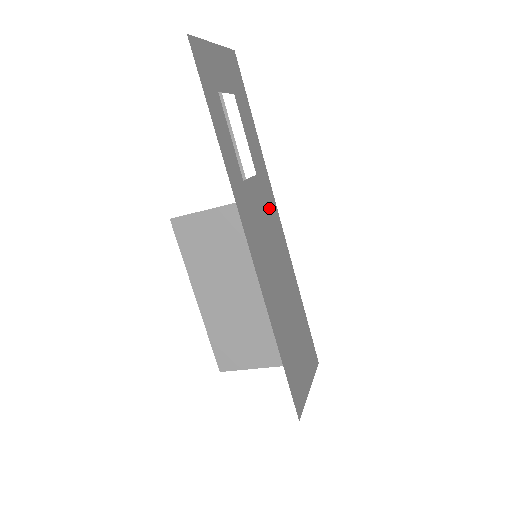
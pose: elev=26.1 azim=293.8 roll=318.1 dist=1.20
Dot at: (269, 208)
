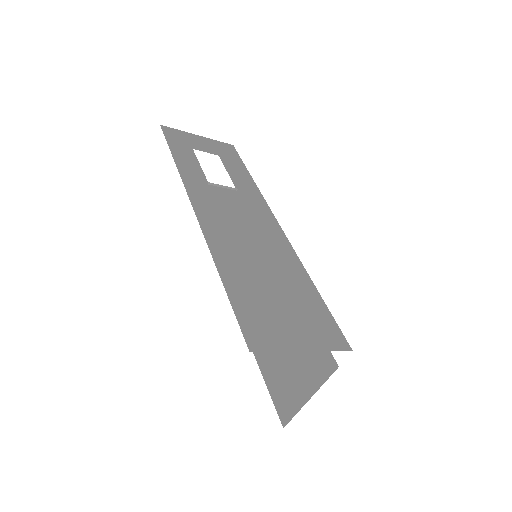
Dot at: (255, 212)
